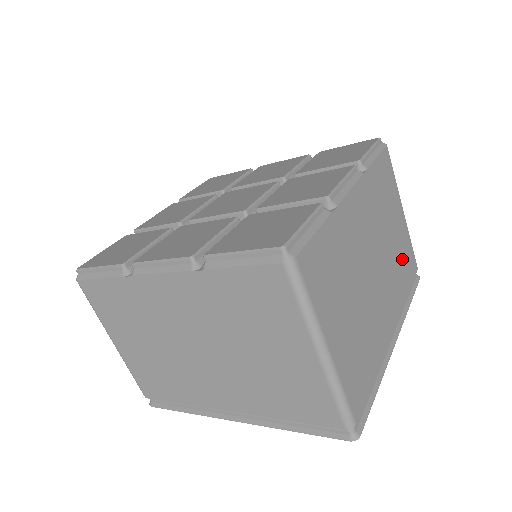
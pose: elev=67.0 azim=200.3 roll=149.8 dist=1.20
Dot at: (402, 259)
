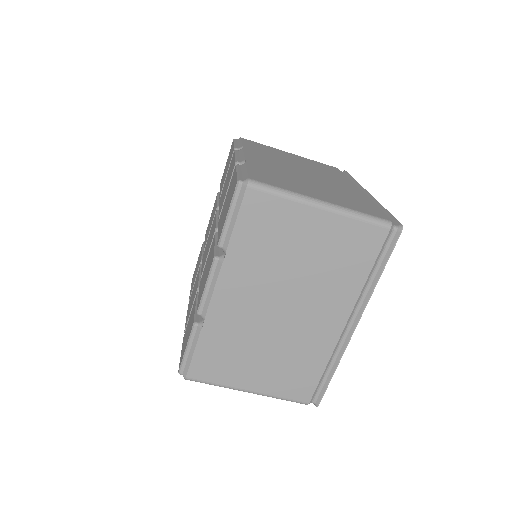
Dot at: (320, 167)
